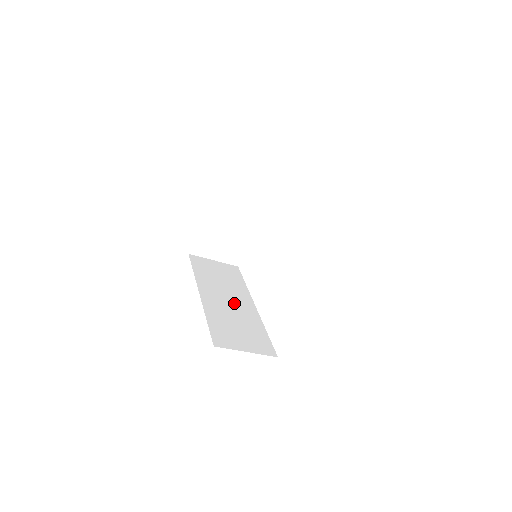
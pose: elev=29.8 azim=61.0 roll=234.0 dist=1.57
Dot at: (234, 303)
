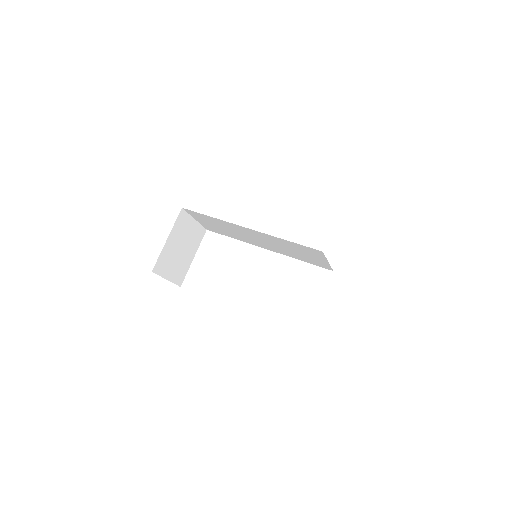
Dot at: occluded
